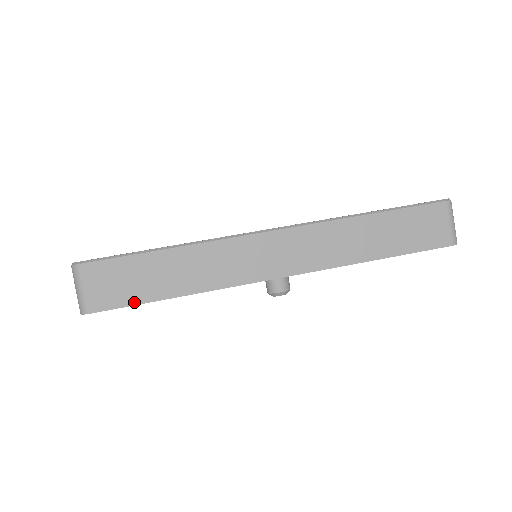
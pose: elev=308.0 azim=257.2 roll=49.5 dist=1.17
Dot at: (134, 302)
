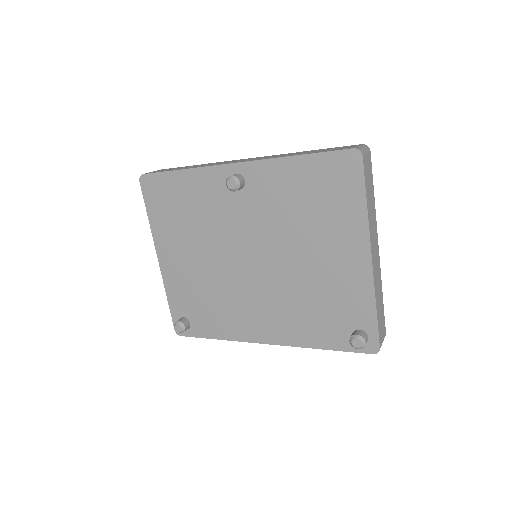
Dot at: (163, 172)
